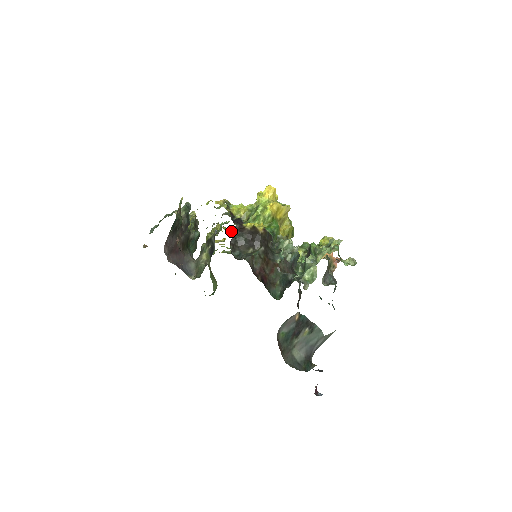
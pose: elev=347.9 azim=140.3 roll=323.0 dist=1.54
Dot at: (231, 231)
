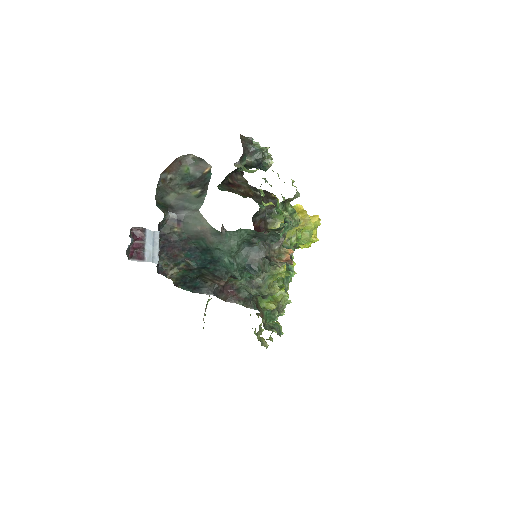
Dot at: occluded
